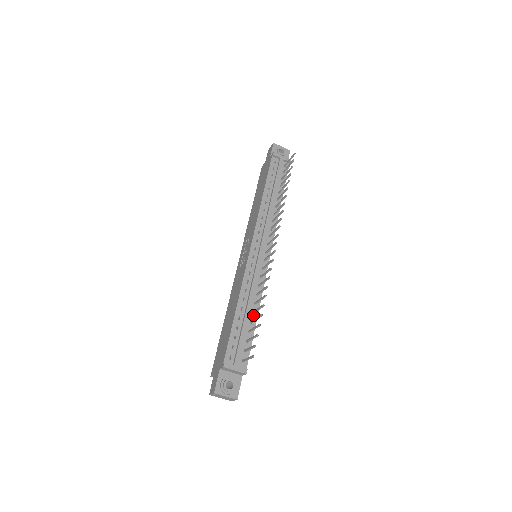
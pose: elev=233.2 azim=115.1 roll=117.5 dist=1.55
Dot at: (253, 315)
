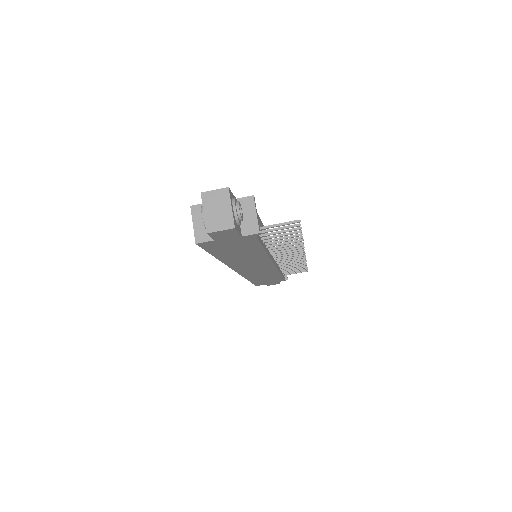
Dot at: (265, 244)
